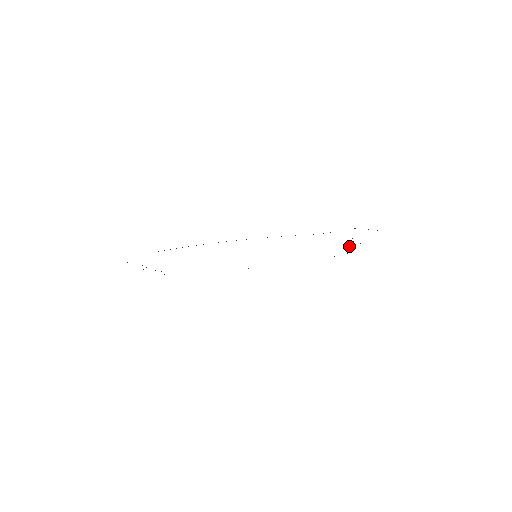
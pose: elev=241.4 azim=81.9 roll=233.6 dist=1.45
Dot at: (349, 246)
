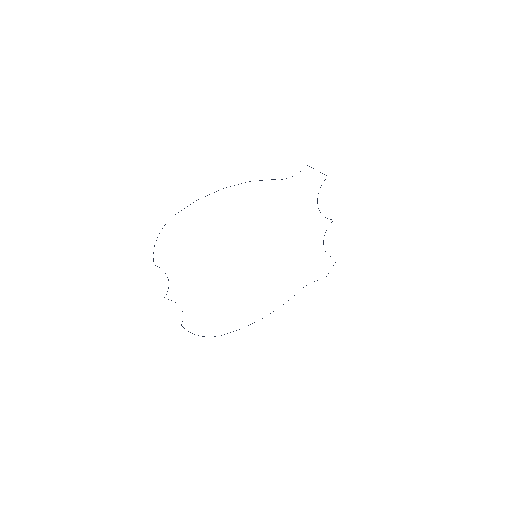
Dot at: (324, 235)
